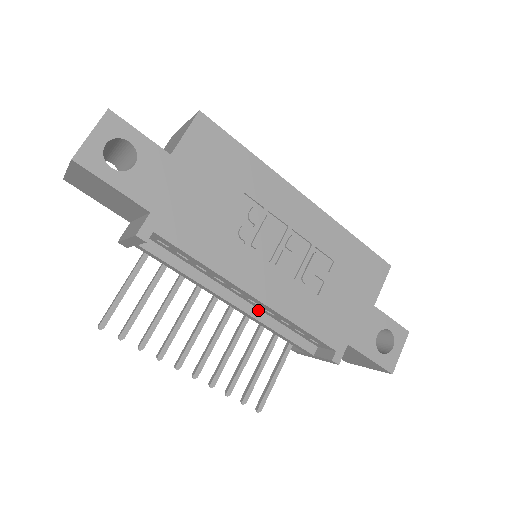
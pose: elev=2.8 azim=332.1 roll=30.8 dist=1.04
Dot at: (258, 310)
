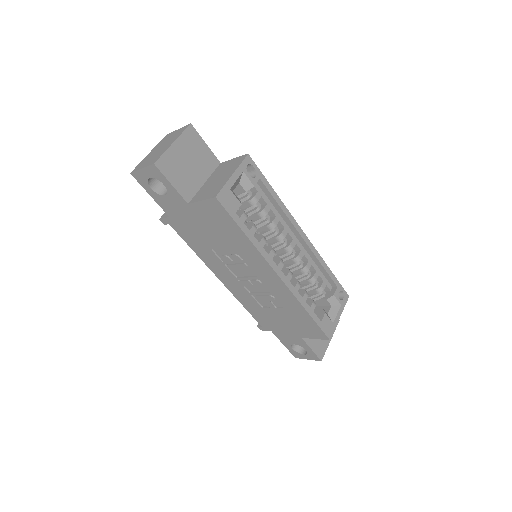
Dot at: occluded
